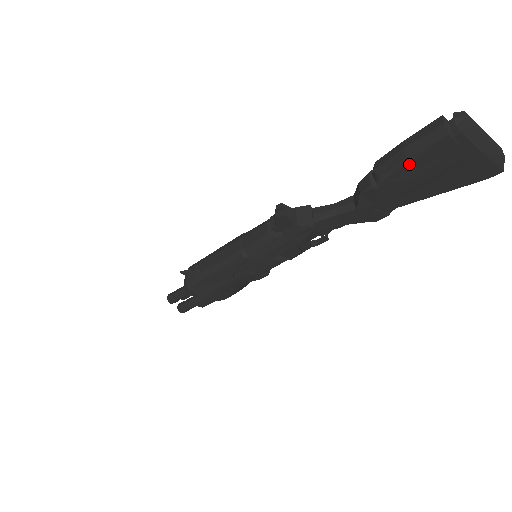
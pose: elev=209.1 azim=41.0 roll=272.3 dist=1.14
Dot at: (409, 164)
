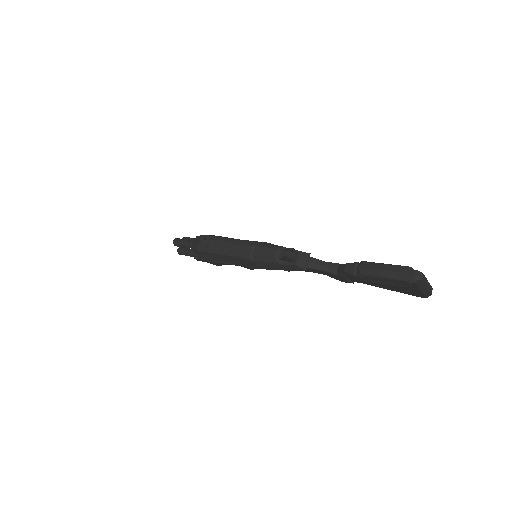
Dot at: (380, 279)
